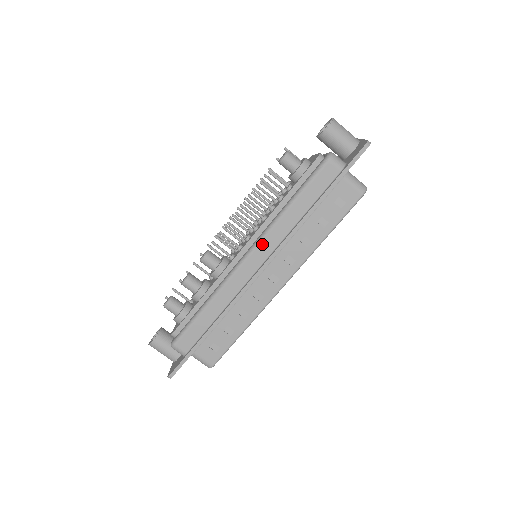
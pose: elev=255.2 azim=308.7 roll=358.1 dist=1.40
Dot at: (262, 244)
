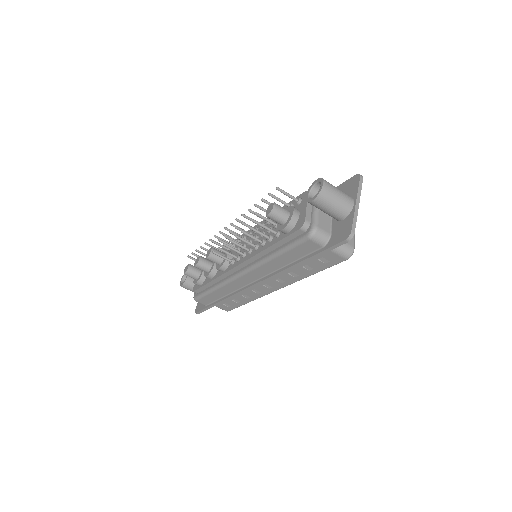
Dot at: (253, 272)
